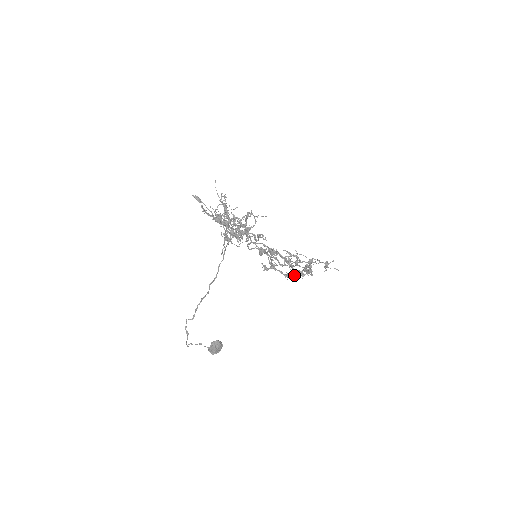
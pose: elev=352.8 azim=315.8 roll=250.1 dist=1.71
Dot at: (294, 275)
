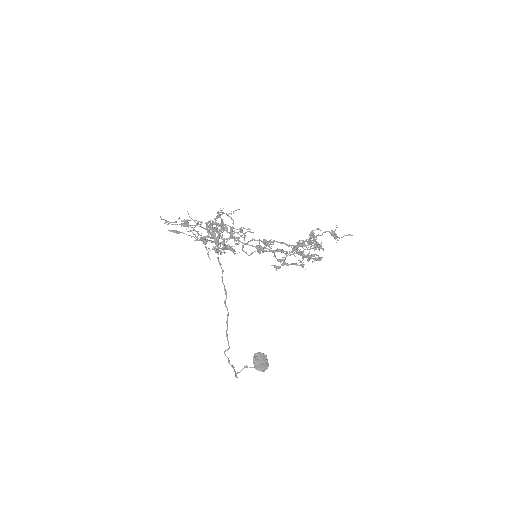
Dot at: (304, 257)
